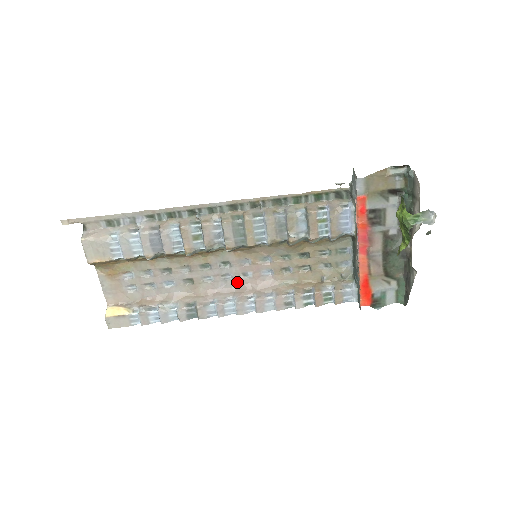
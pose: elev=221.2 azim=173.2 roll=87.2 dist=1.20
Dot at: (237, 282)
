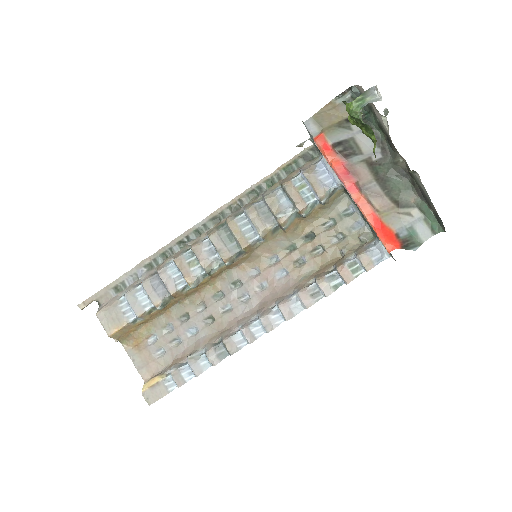
Dot at: (256, 299)
